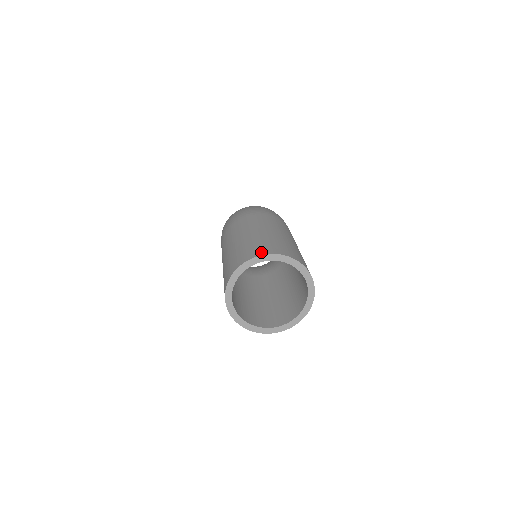
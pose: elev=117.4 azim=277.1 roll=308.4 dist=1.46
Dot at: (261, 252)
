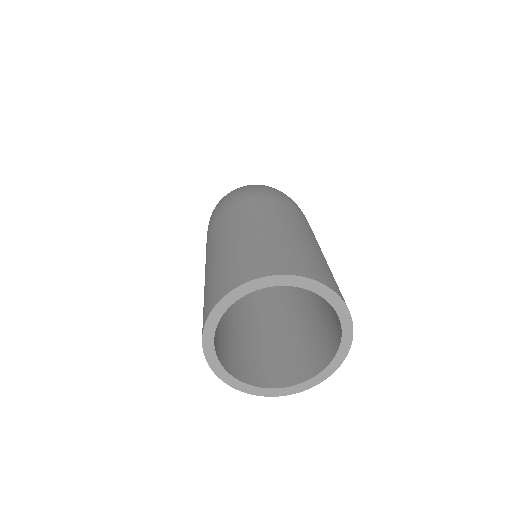
Dot at: (269, 269)
